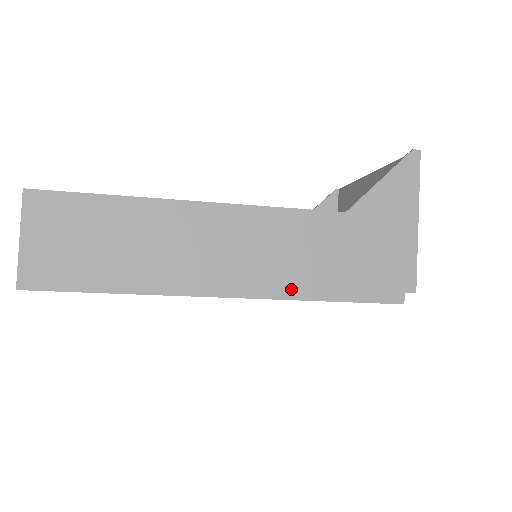
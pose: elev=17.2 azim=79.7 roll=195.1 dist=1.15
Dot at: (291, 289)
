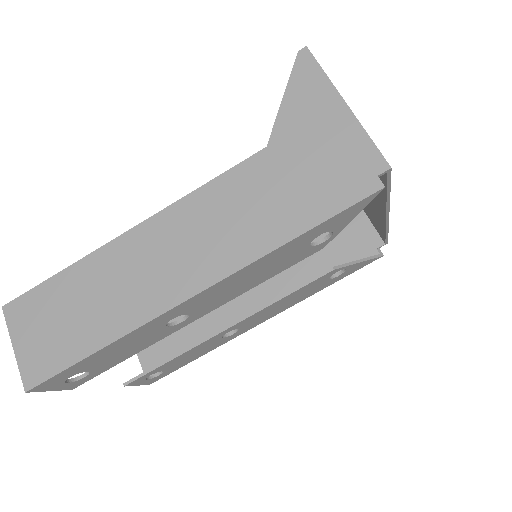
Dot at: (254, 248)
